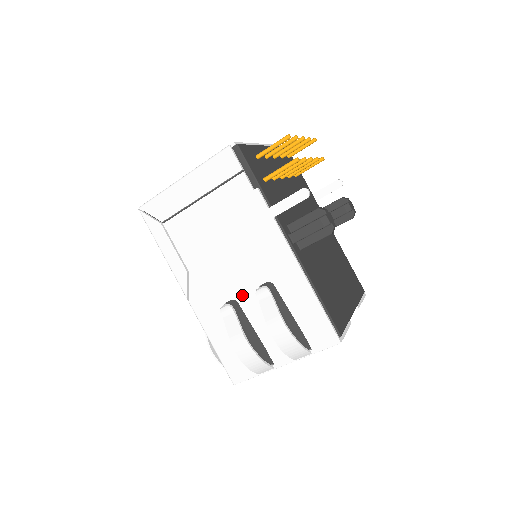
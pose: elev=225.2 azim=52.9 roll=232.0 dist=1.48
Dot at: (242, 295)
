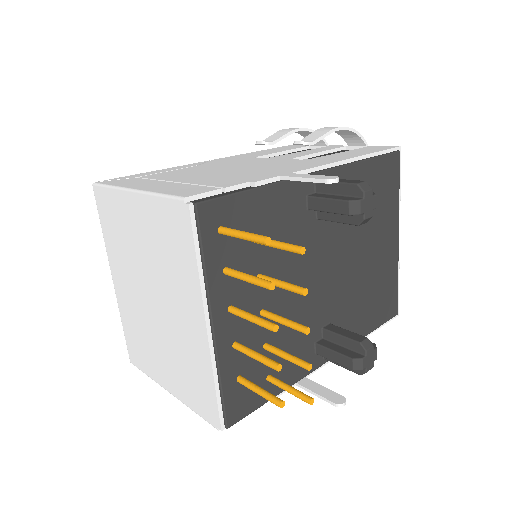
Dot at: occluded
